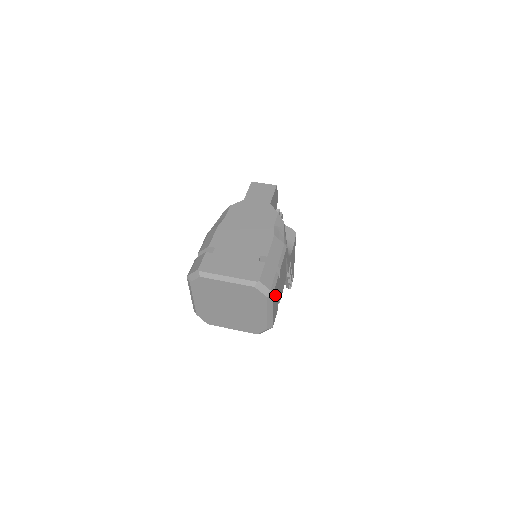
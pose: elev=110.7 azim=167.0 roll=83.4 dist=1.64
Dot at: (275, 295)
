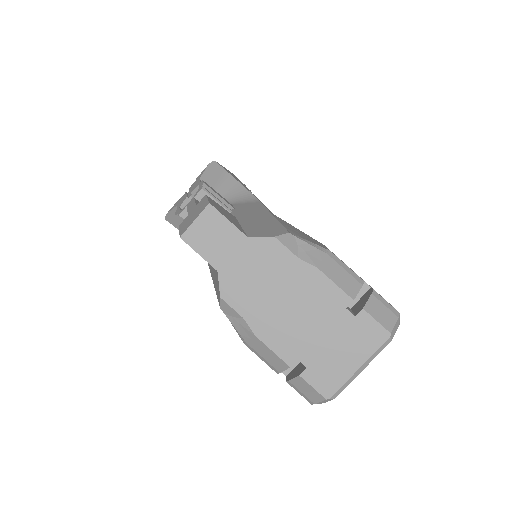
Dot at: occluded
